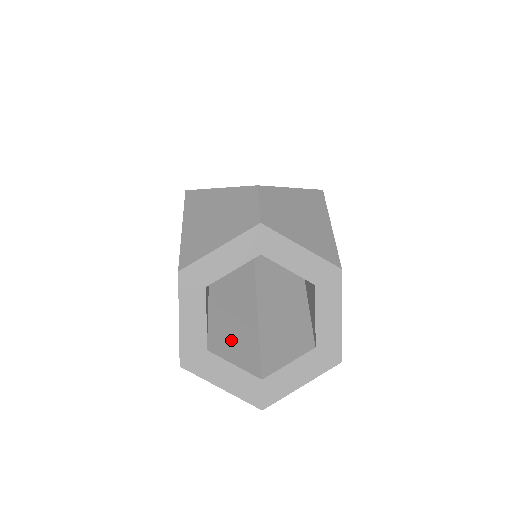
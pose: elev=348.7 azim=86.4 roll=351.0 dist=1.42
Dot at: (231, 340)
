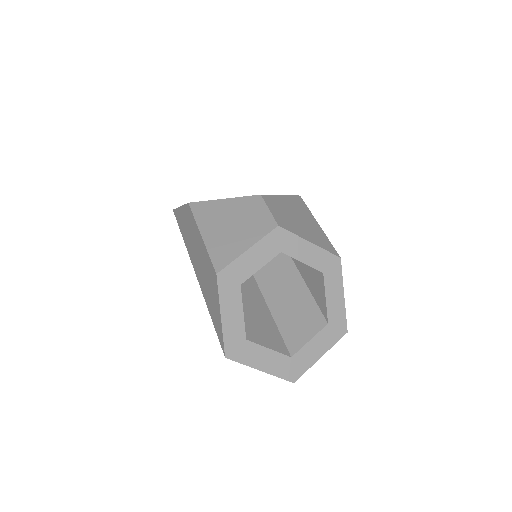
Dot at: (259, 329)
